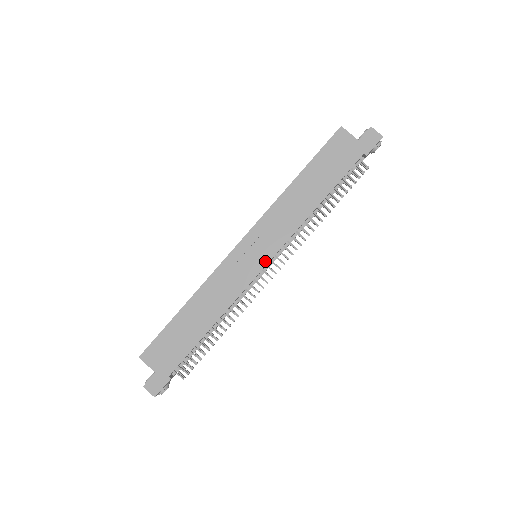
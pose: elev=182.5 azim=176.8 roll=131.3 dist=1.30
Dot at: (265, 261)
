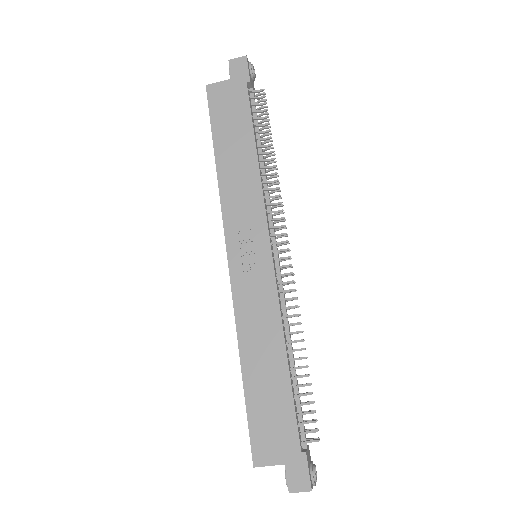
Dot at: (266, 248)
